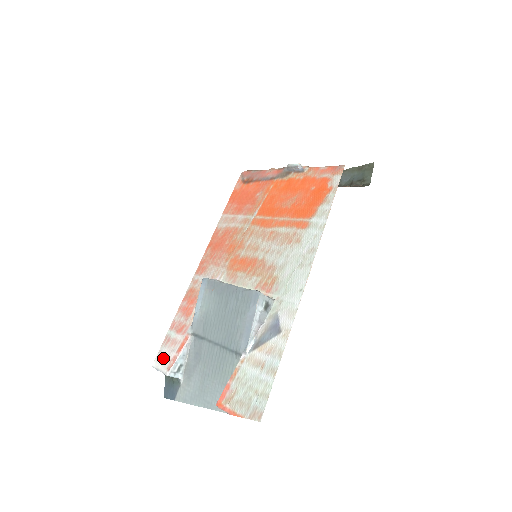
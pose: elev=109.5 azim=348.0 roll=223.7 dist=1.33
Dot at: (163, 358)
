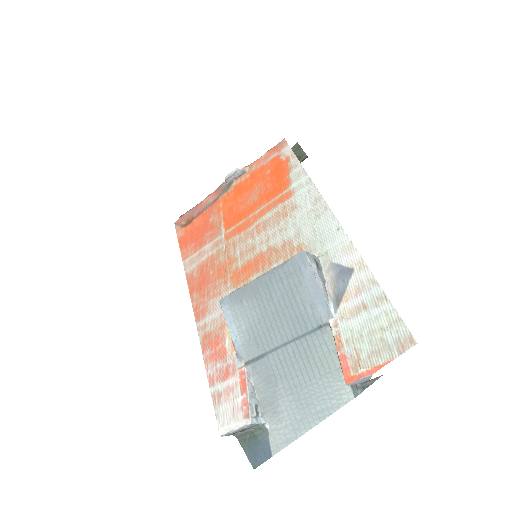
Dot at: (228, 415)
